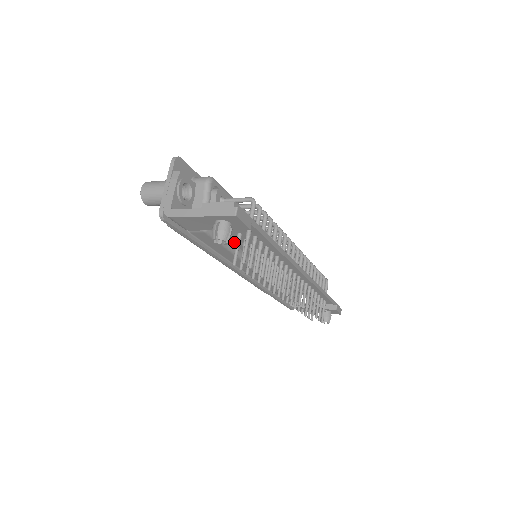
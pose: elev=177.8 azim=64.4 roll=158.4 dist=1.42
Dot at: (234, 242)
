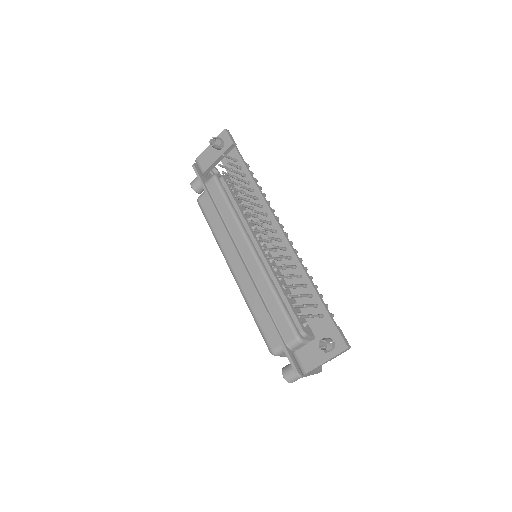
Dot at: (233, 204)
